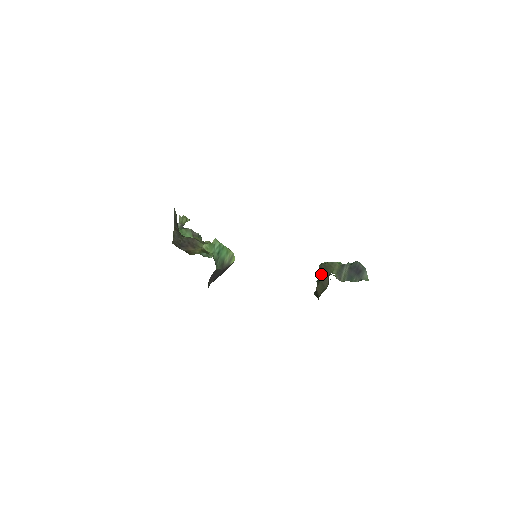
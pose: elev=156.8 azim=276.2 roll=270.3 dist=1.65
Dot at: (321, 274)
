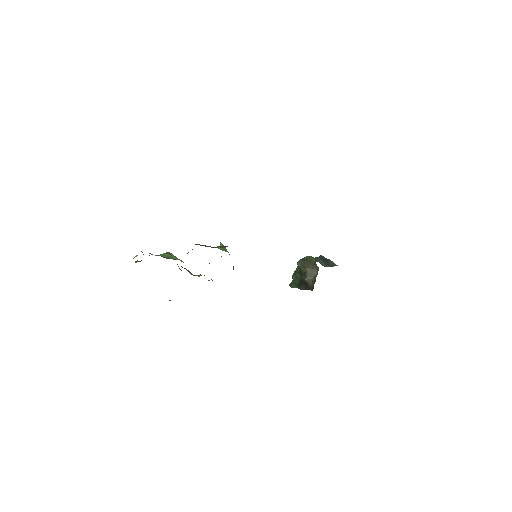
Dot at: (306, 266)
